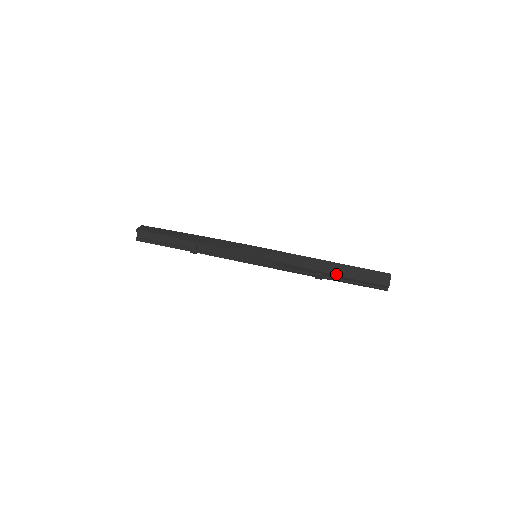
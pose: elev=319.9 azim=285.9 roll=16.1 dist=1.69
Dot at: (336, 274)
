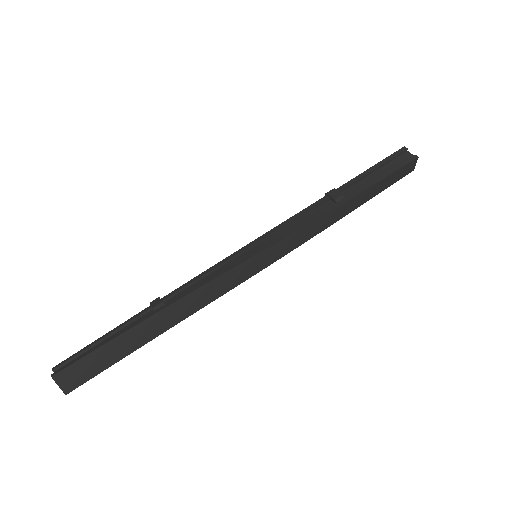
Dot at: (362, 204)
